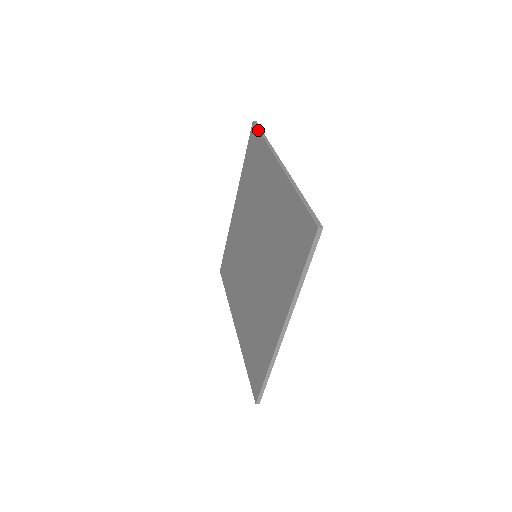
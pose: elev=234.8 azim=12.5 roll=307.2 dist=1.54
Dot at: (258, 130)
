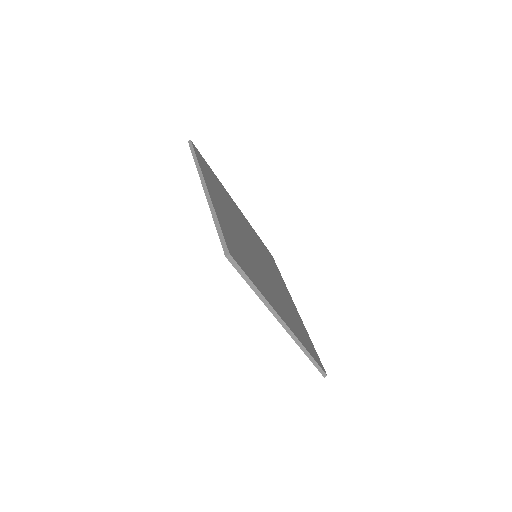
Dot at: (191, 152)
